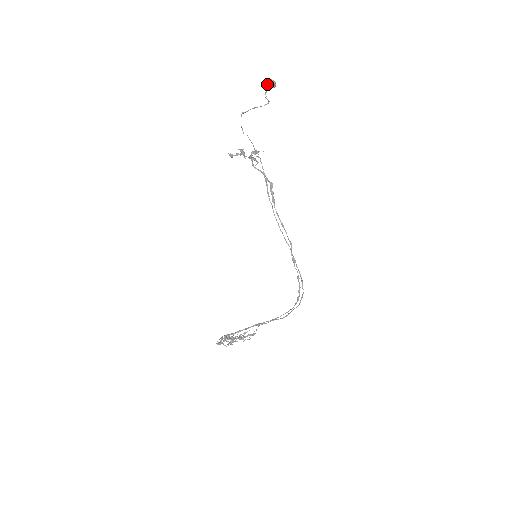
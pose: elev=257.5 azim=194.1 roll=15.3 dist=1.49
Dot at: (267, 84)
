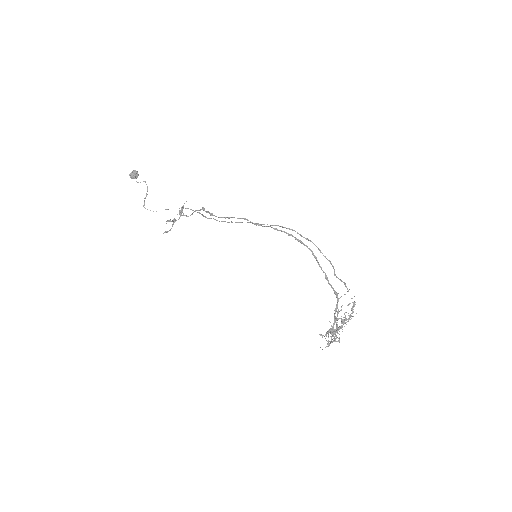
Dot at: occluded
